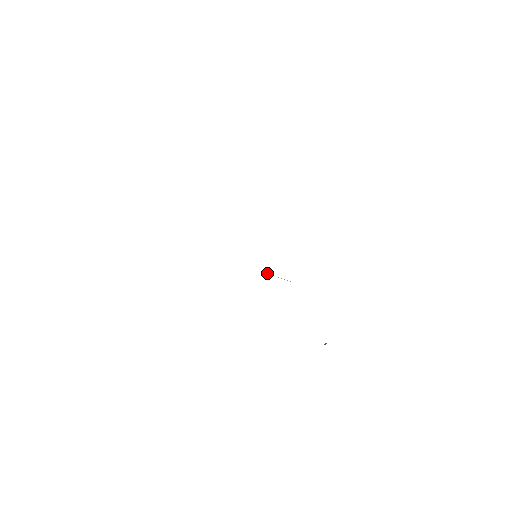
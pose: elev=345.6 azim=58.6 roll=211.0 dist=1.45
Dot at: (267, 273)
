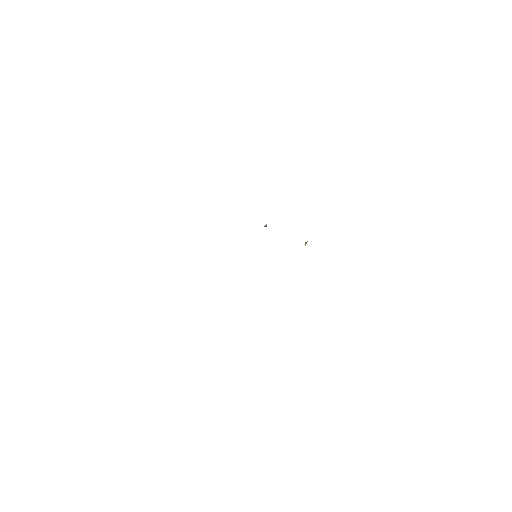
Dot at: occluded
